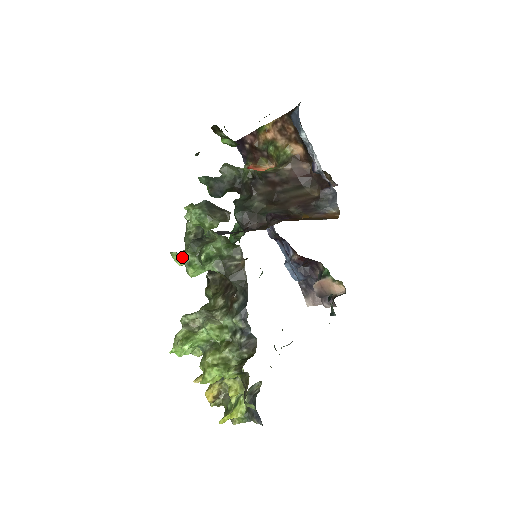
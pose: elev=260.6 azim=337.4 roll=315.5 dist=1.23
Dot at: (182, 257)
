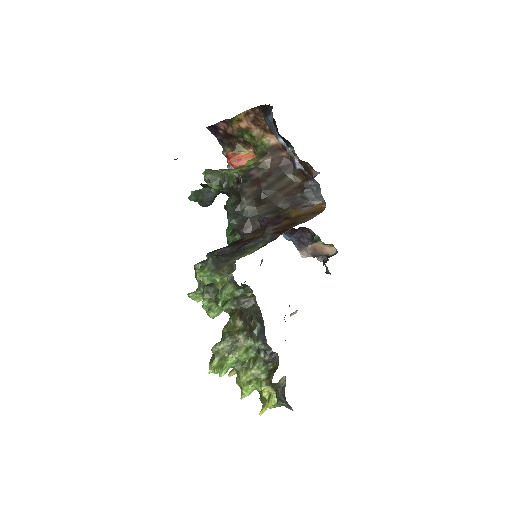
Dot at: (198, 295)
